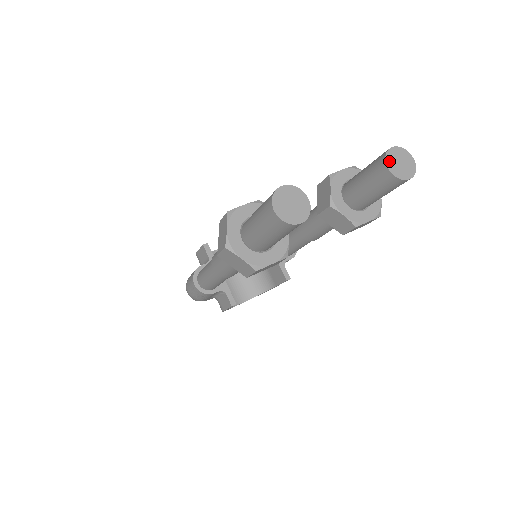
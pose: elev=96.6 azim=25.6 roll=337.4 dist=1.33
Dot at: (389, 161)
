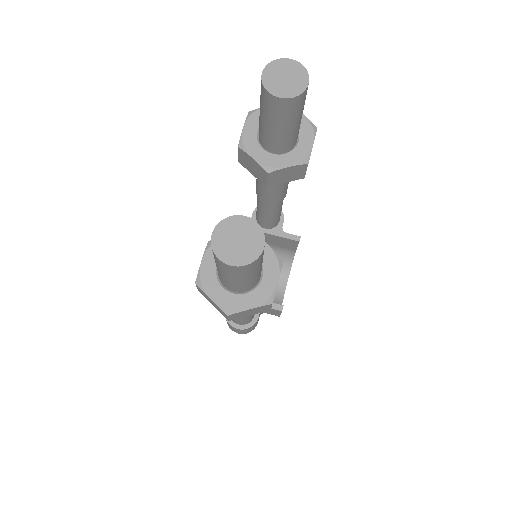
Dot at: (273, 90)
